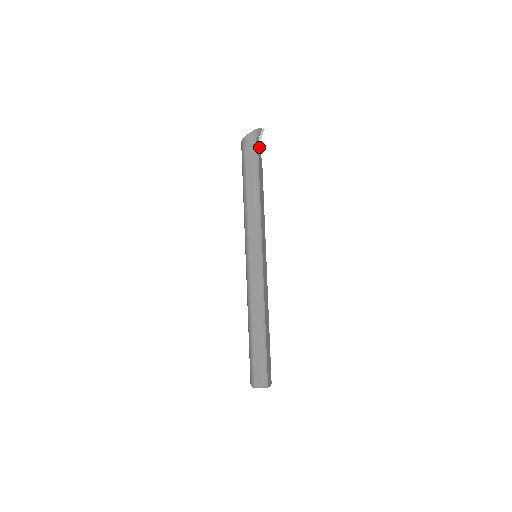
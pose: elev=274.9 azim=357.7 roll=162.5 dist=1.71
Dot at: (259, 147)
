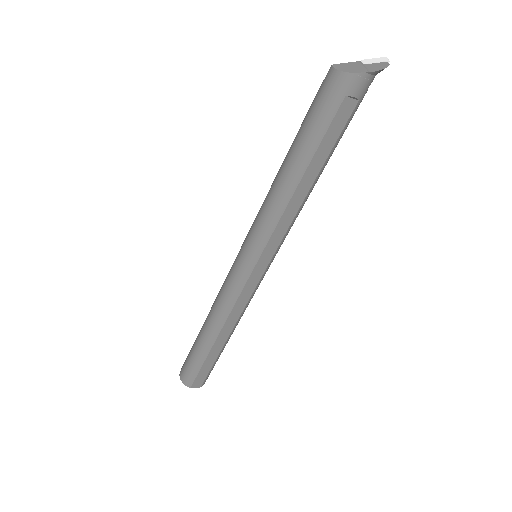
Dot at: occluded
